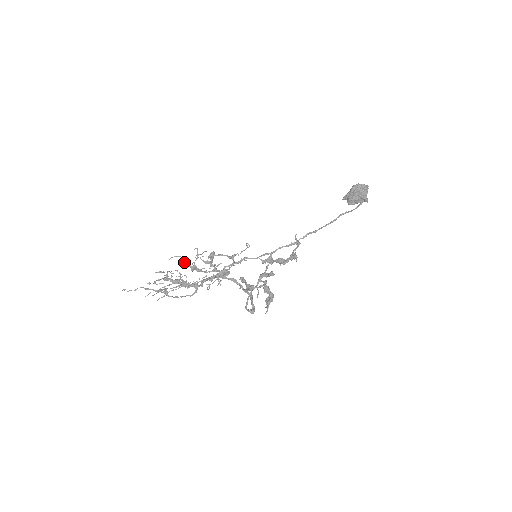
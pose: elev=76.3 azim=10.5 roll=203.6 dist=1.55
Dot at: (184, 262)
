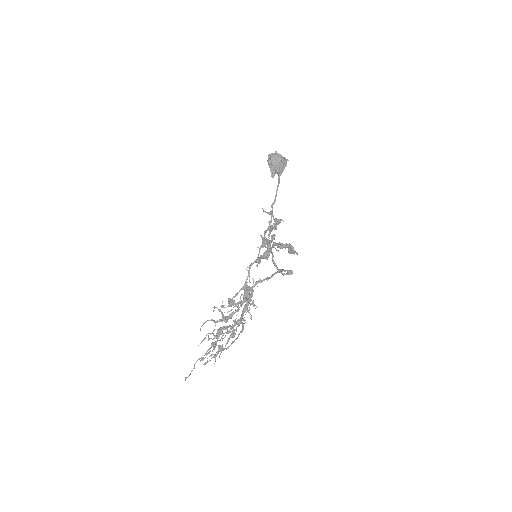
Dot at: (213, 321)
